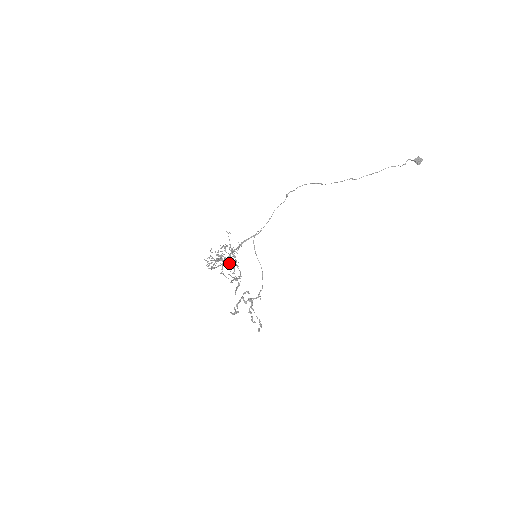
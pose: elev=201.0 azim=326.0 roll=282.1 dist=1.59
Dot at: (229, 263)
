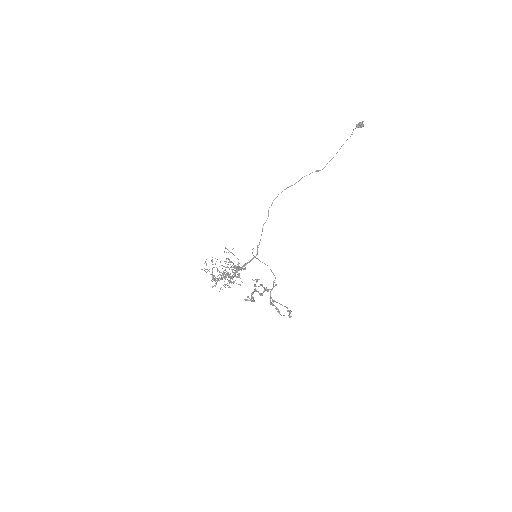
Dot at: occluded
